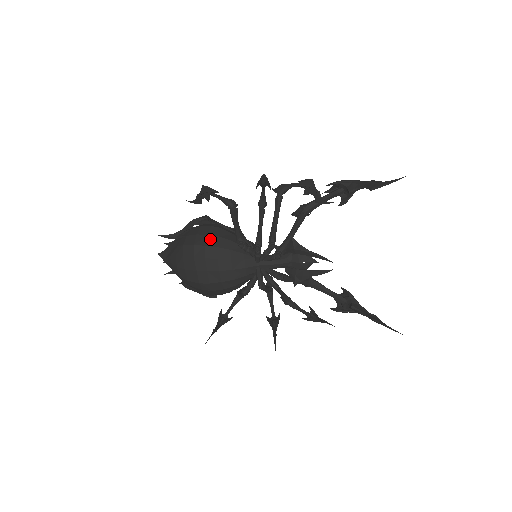
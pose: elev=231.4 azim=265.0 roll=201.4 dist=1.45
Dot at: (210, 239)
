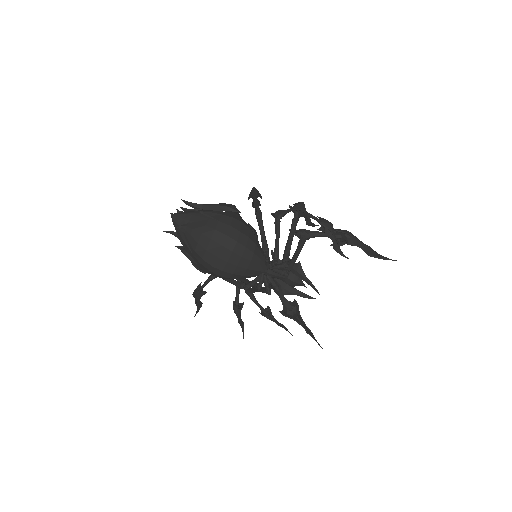
Dot at: (242, 237)
